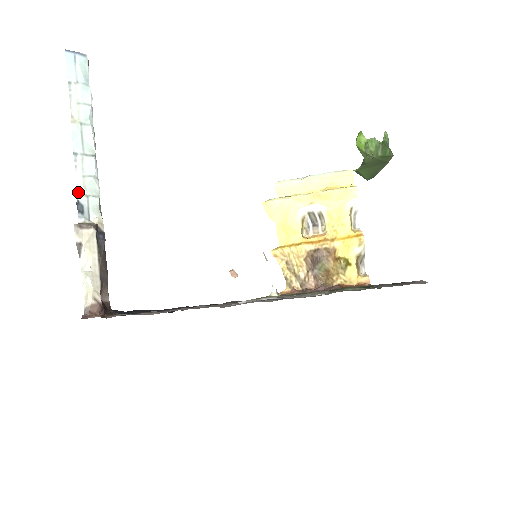
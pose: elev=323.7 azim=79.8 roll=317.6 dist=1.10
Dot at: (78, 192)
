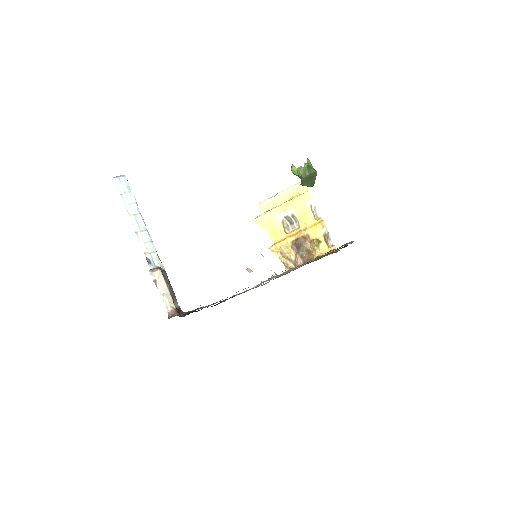
Dot at: (145, 253)
